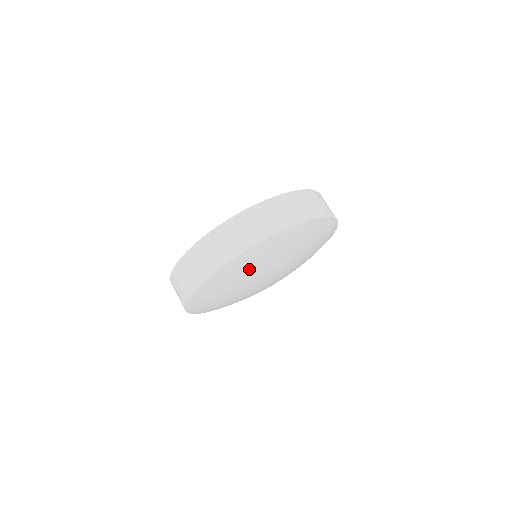
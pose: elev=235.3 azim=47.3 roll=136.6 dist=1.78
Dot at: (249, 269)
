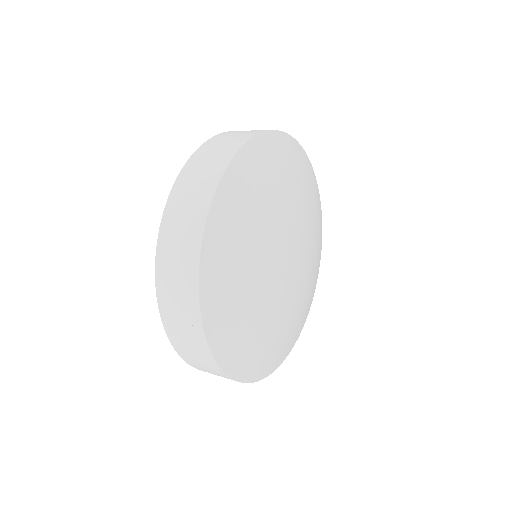
Dot at: (243, 237)
